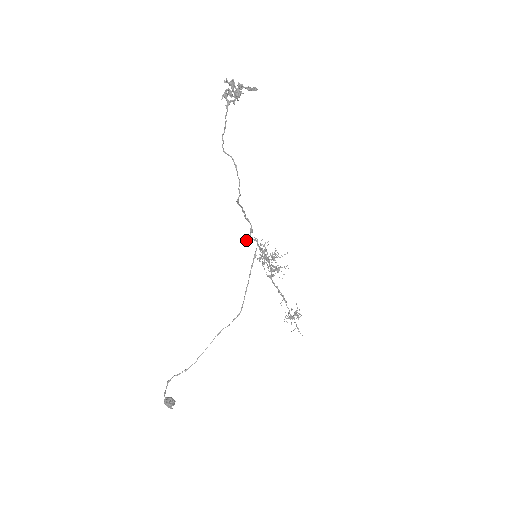
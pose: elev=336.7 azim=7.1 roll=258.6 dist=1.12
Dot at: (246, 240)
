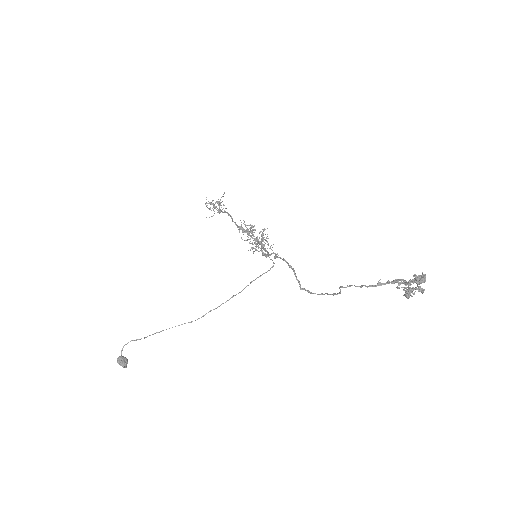
Dot at: (262, 255)
